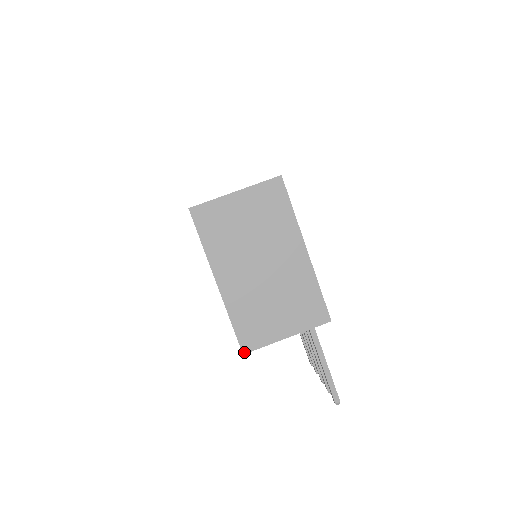
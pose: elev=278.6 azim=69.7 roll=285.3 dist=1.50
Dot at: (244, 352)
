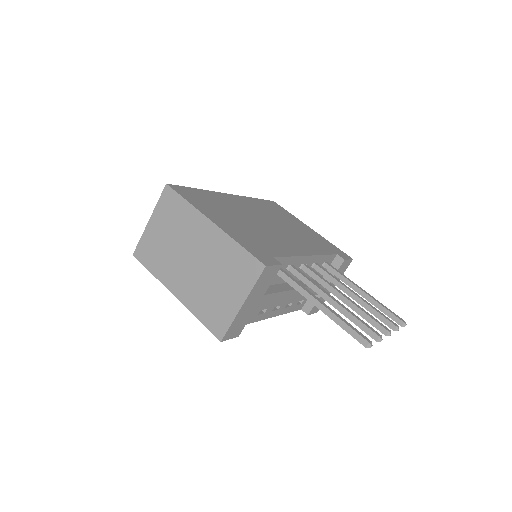
Dot at: (220, 339)
